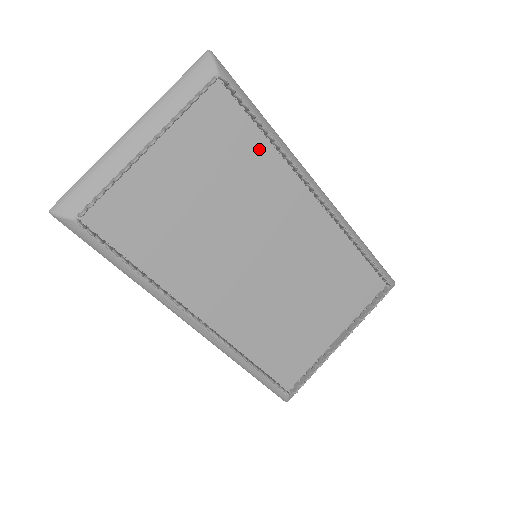
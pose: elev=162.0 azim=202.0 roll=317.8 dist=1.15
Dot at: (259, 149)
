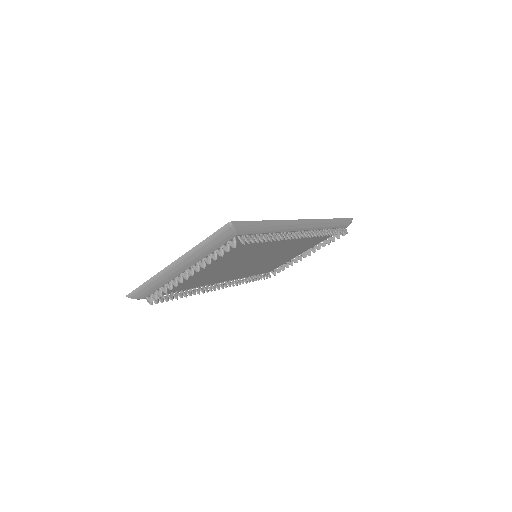
Dot at: occluded
